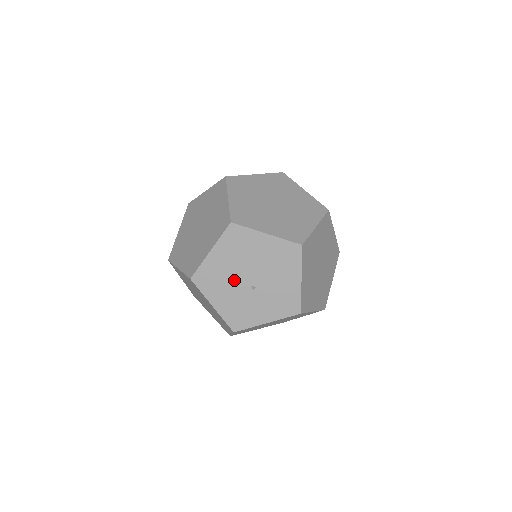
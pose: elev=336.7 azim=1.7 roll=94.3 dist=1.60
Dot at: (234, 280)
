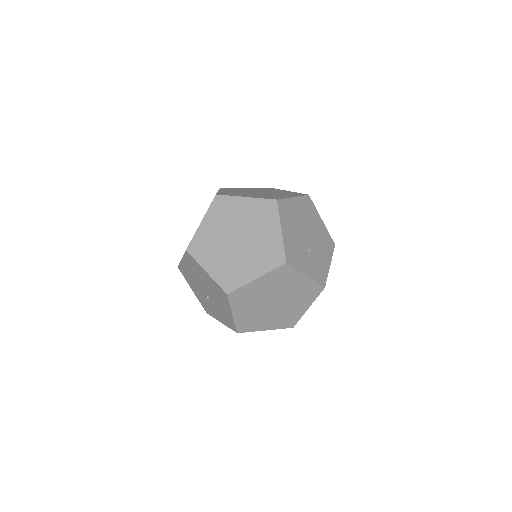
Dot at: (198, 285)
